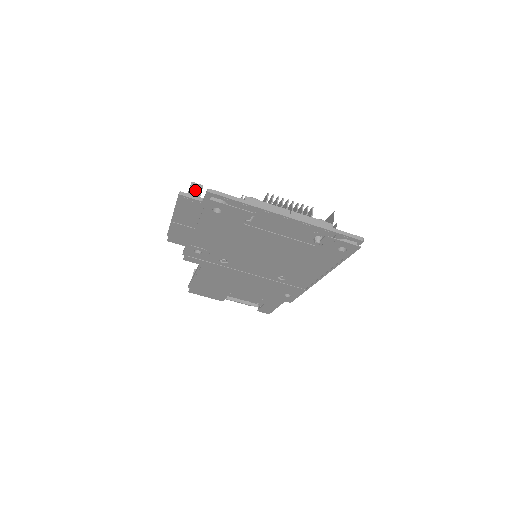
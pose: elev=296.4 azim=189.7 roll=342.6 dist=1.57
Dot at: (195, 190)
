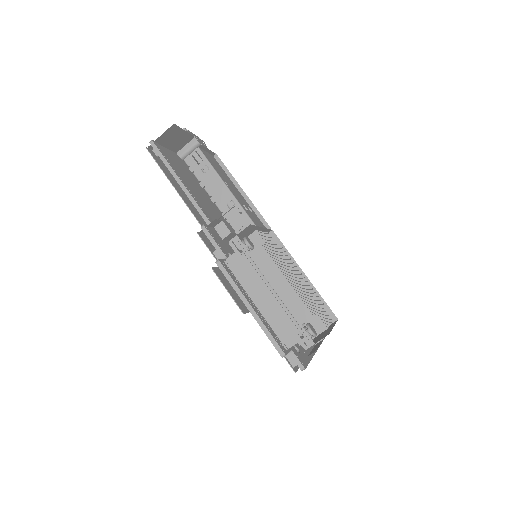
Dot at: occluded
